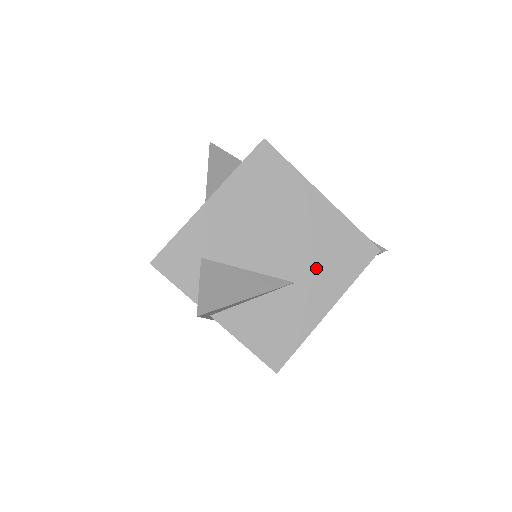
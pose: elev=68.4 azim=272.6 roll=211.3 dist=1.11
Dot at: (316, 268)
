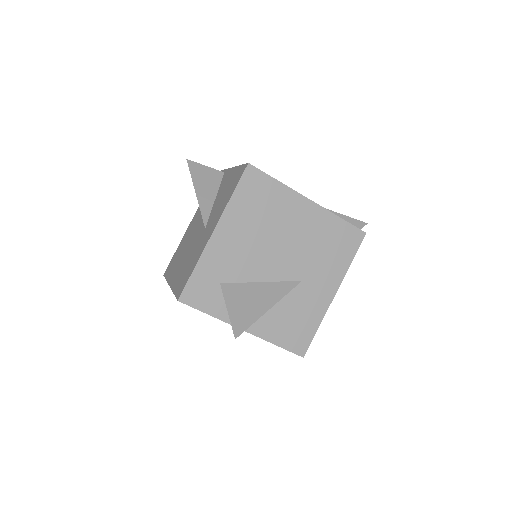
Dot at: (317, 264)
